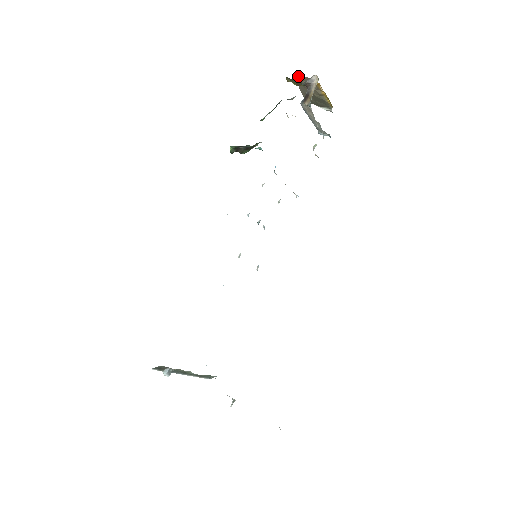
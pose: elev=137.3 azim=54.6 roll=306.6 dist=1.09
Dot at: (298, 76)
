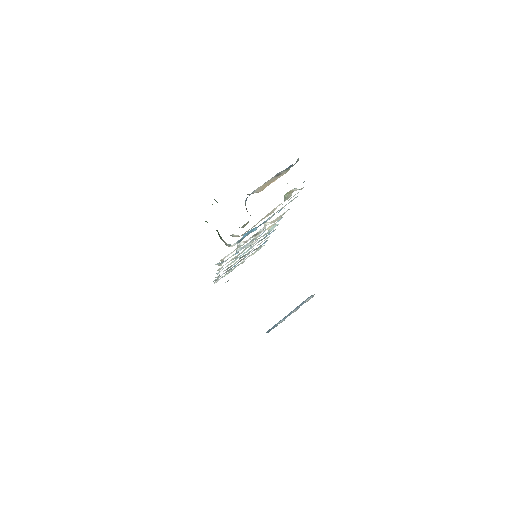
Dot at: occluded
